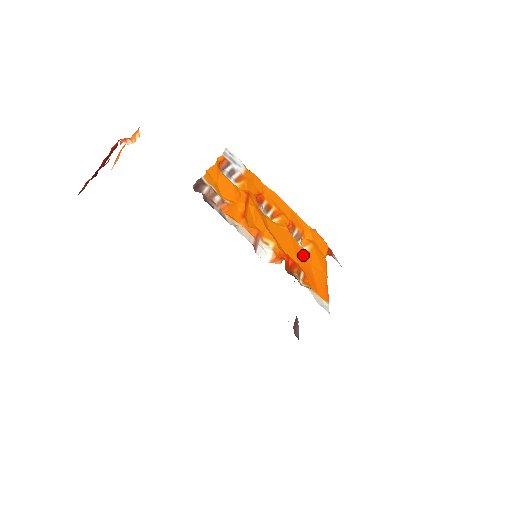
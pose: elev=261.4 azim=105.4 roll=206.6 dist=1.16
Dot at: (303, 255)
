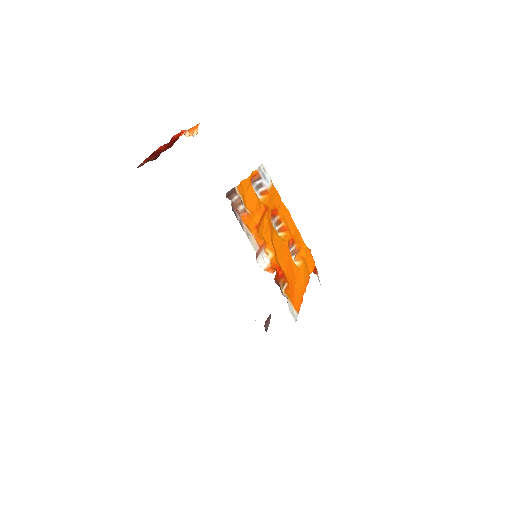
Dot at: (292, 269)
